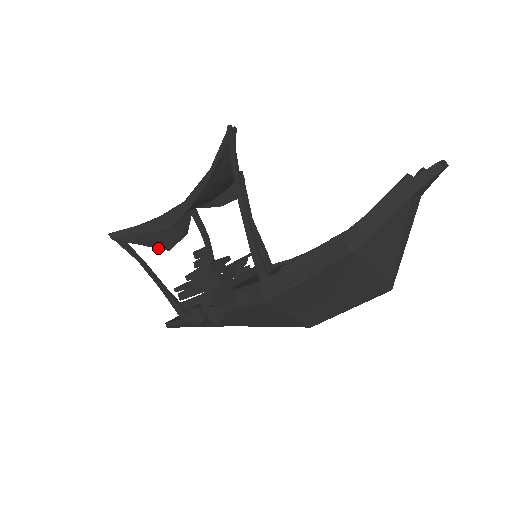
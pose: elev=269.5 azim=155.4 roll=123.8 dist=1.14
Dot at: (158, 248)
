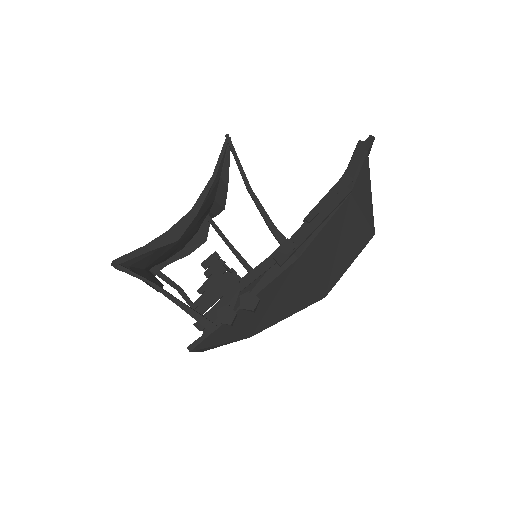
Dot at: occluded
